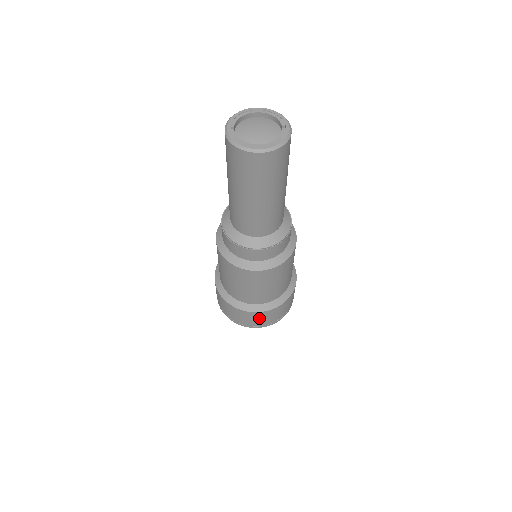
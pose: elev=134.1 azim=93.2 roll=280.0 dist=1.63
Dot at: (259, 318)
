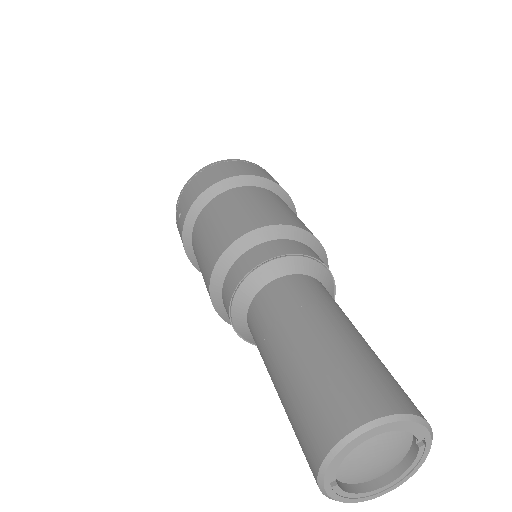
Dot at: occluded
